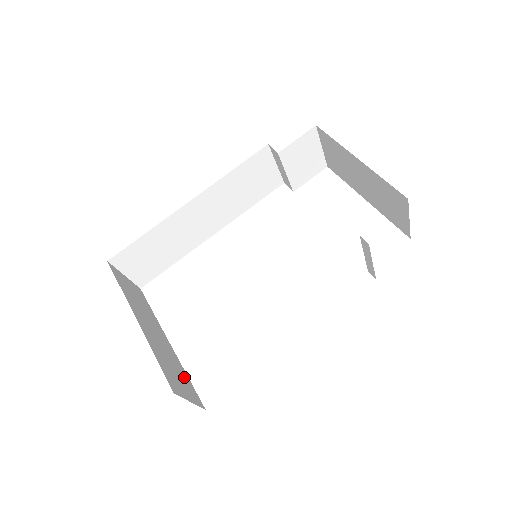
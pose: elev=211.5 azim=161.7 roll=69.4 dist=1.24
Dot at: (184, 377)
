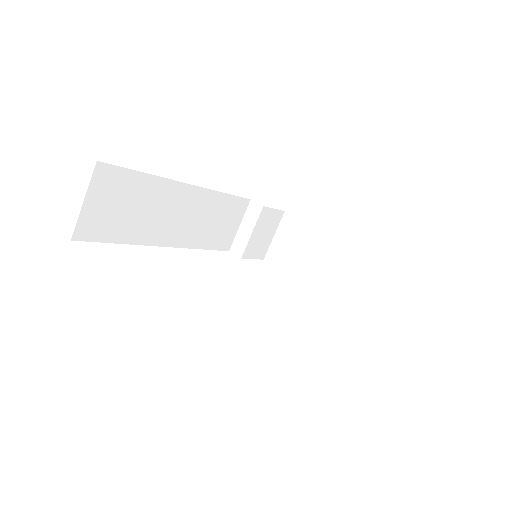
Dot at: occluded
